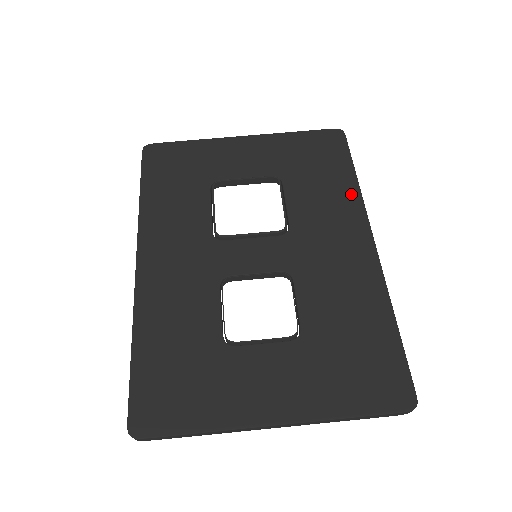
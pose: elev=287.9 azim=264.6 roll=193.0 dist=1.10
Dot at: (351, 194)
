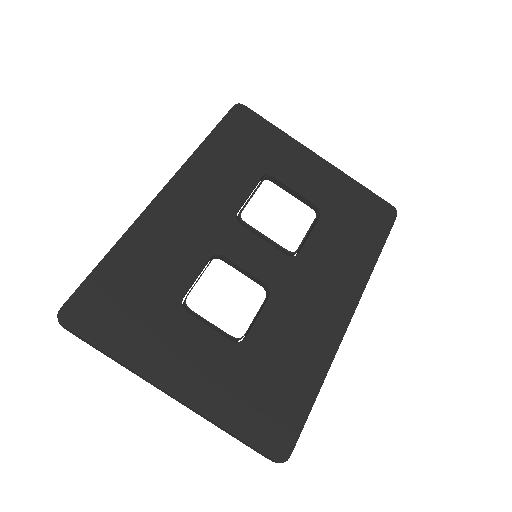
Dot at: (364, 266)
